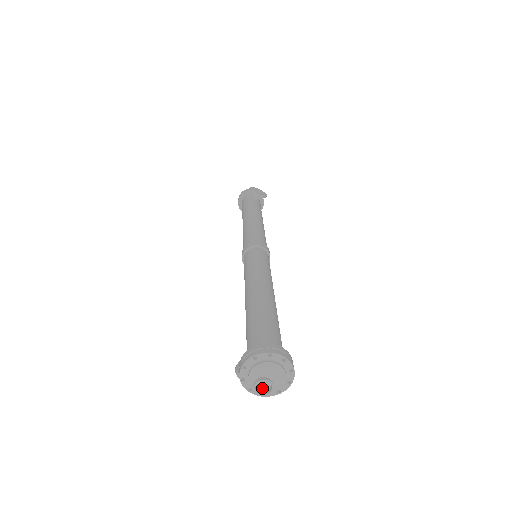
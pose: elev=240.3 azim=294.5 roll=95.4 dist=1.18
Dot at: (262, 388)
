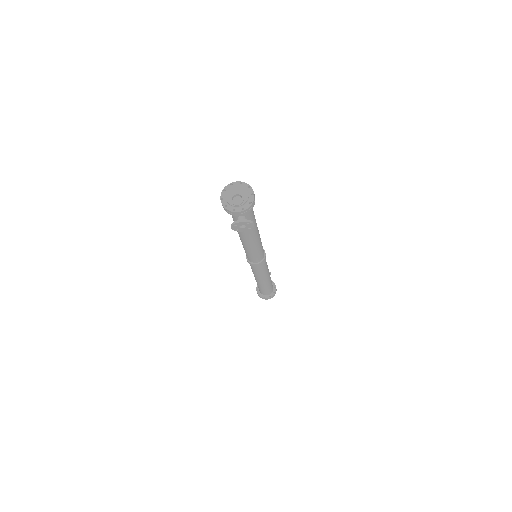
Dot at: (238, 204)
